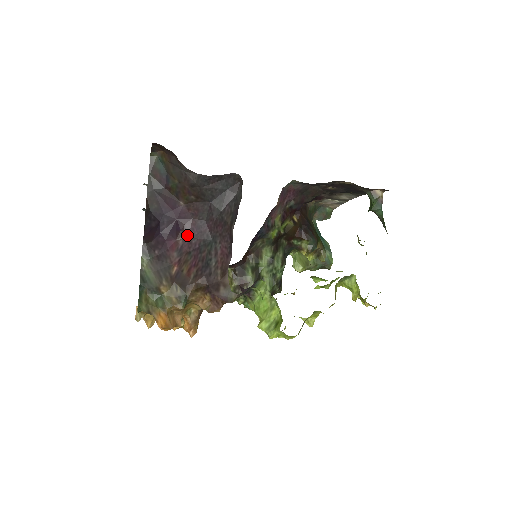
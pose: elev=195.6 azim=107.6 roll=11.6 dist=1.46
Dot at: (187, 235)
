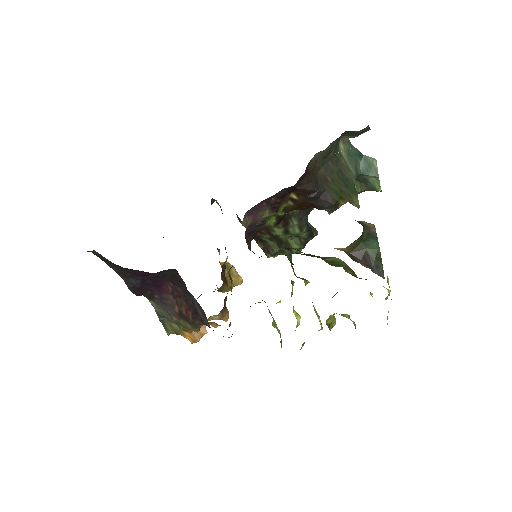
Dot at: (171, 283)
